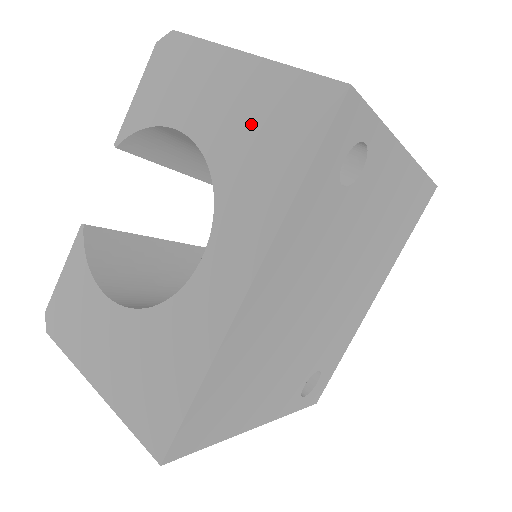
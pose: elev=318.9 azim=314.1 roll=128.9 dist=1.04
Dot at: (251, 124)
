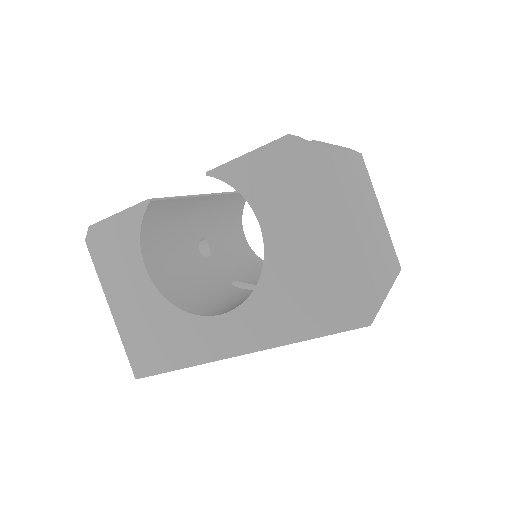
Dot at: (305, 279)
